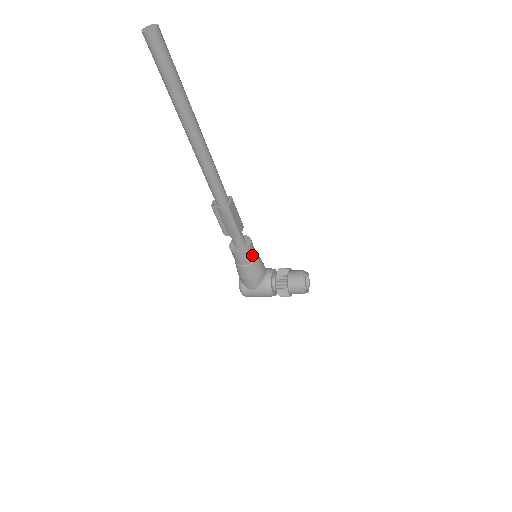
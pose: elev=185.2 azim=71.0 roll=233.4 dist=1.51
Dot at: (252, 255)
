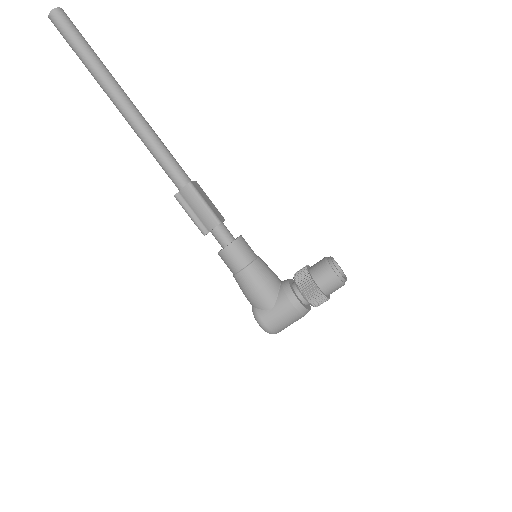
Dot at: (248, 251)
